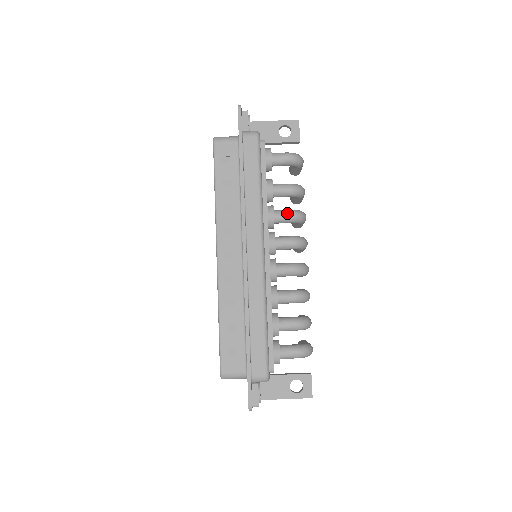
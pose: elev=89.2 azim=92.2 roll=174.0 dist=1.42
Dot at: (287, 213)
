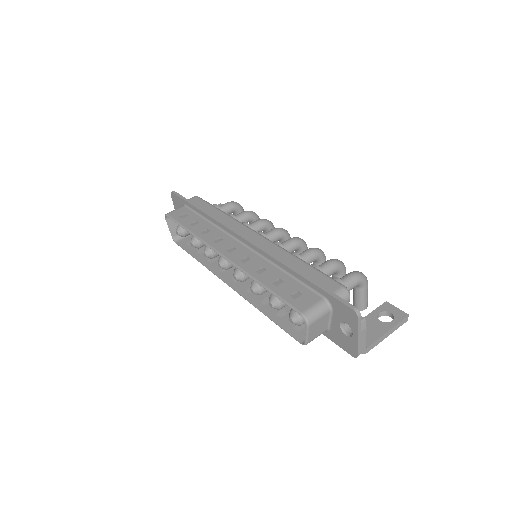
Dot at: (256, 221)
